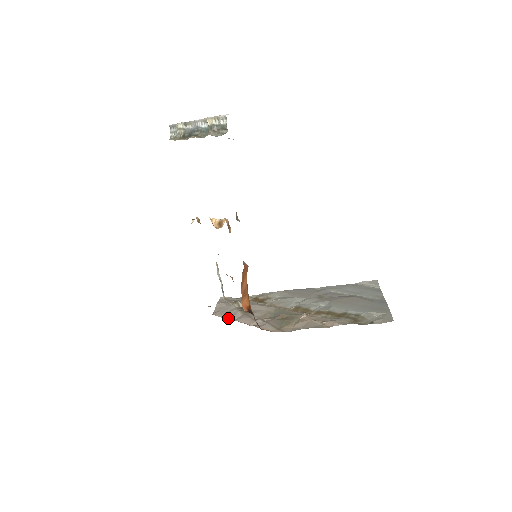
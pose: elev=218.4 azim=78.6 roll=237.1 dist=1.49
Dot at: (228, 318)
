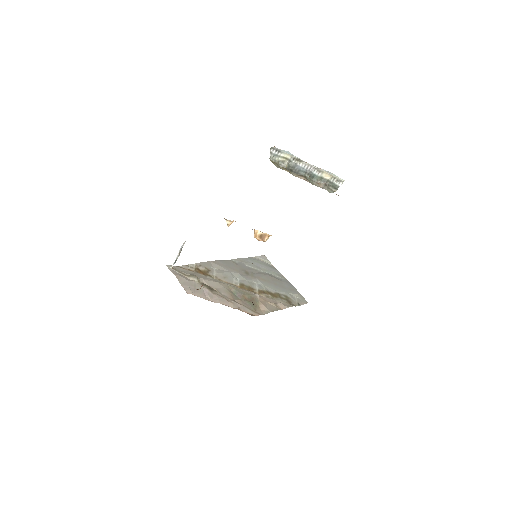
Dot at: (206, 298)
